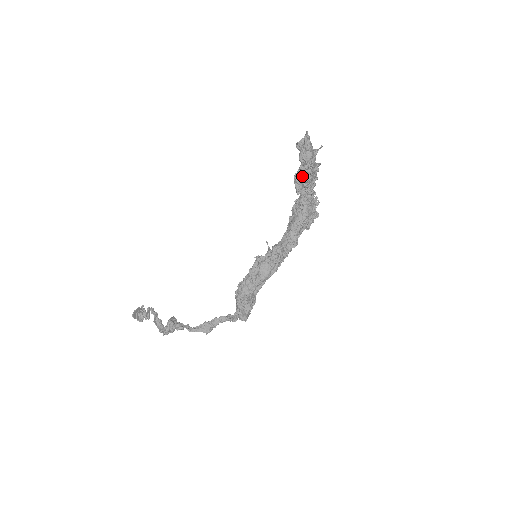
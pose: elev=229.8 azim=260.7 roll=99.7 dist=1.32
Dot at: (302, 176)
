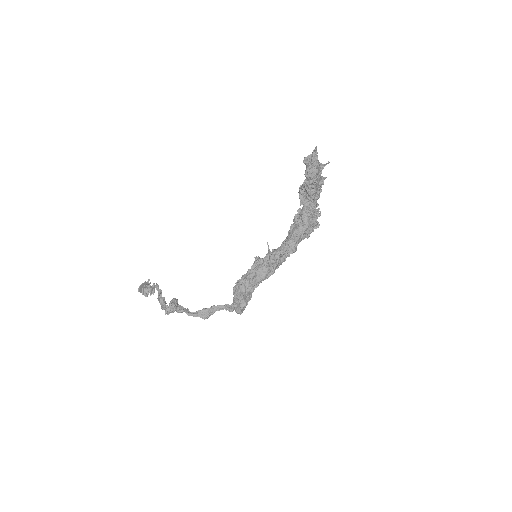
Dot at: (306, 190)
